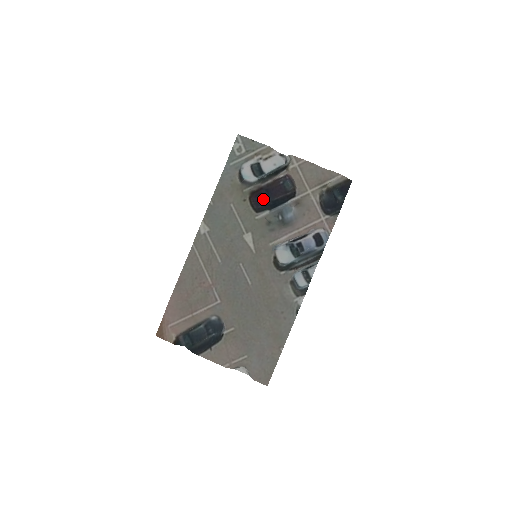
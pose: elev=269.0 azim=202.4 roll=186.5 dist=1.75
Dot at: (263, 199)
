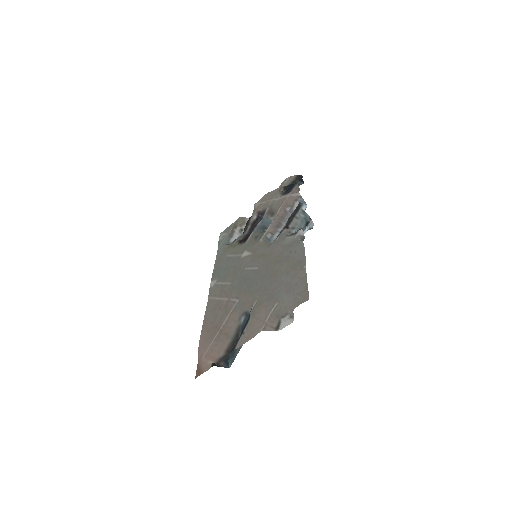
Dot at: occluded
